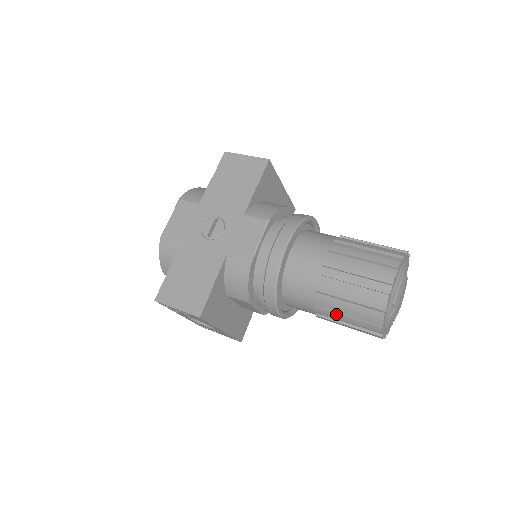
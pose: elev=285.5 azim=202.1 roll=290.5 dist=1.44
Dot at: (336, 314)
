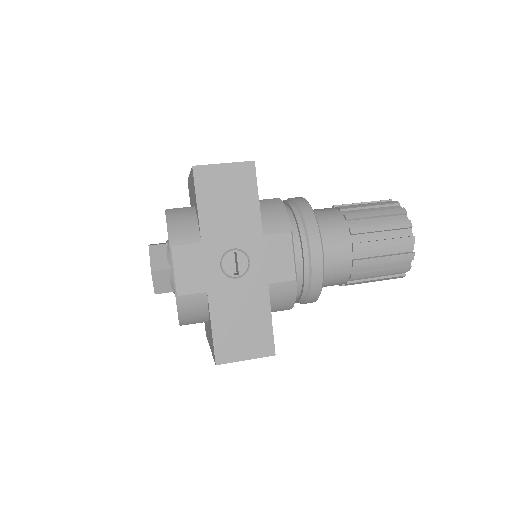
Dot at: (367, 281)
